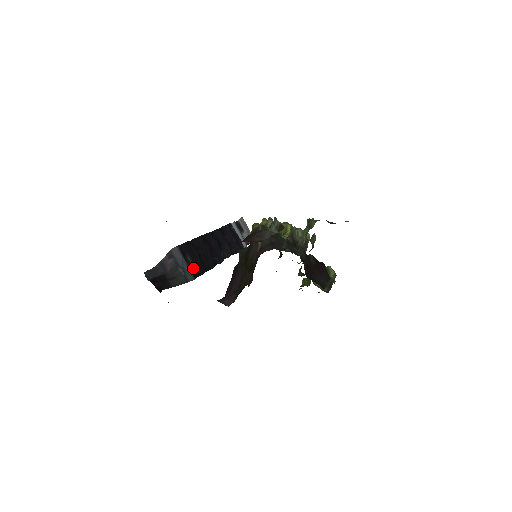
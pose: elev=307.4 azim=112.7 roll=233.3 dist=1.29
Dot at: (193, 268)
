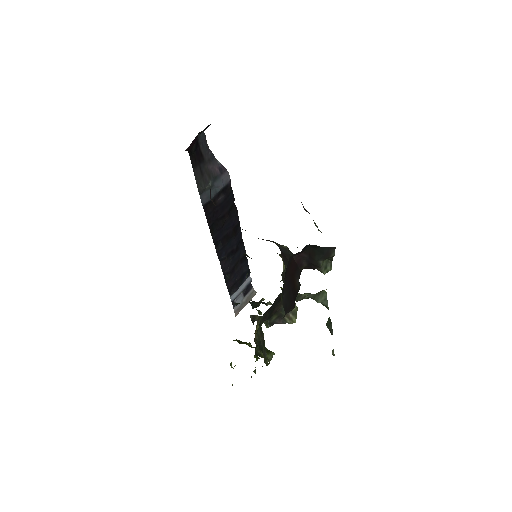
Dot at: (212, 204)
